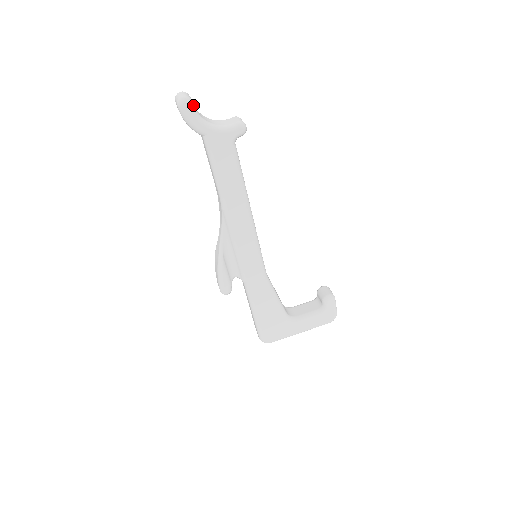
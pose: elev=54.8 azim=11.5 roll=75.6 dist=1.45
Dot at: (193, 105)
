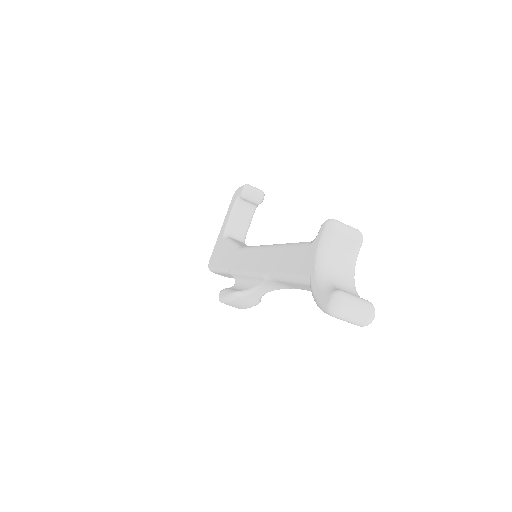
Dot at: occluded
